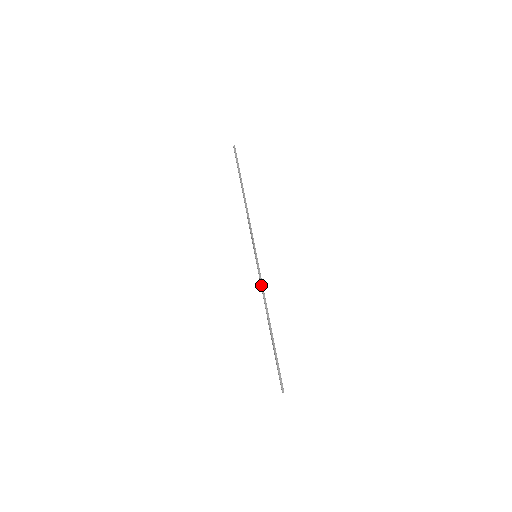
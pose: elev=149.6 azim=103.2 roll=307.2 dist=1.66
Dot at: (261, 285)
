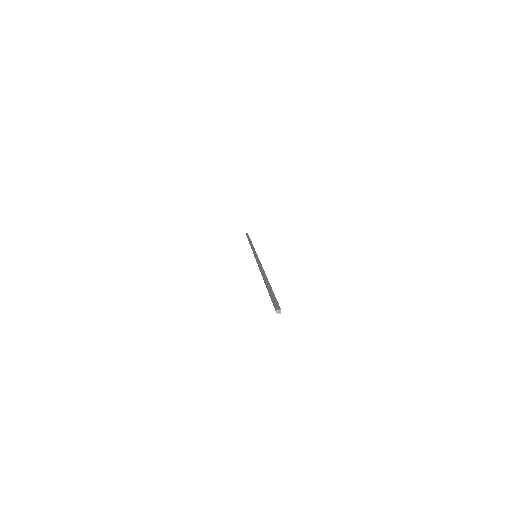
Dot at: (258, 262)
